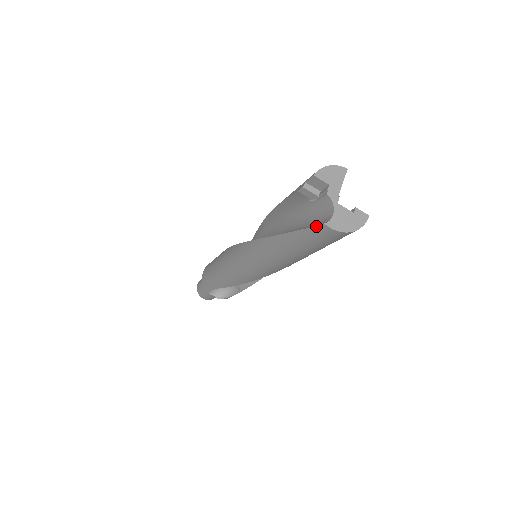
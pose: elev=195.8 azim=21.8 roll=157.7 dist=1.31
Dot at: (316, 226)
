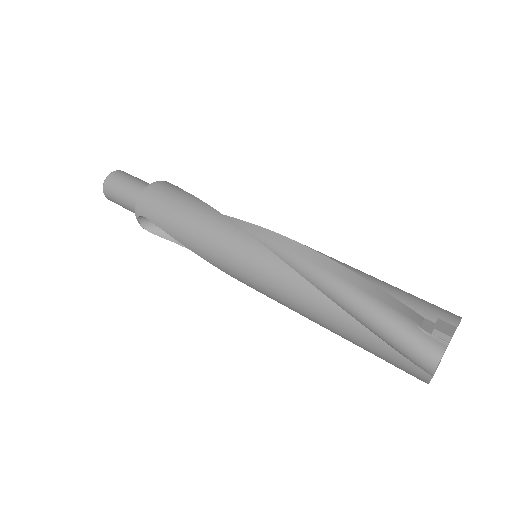
Dot at: (419, 367)
